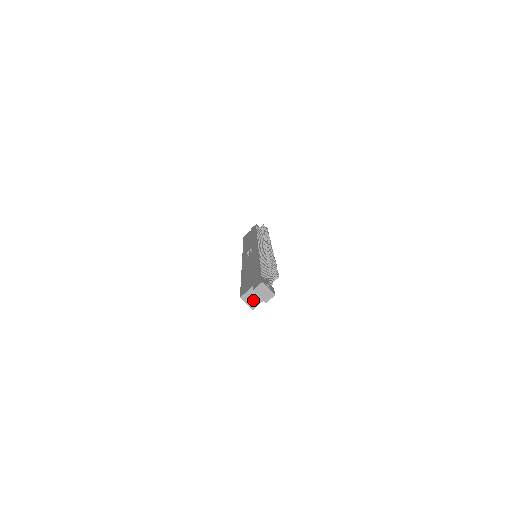
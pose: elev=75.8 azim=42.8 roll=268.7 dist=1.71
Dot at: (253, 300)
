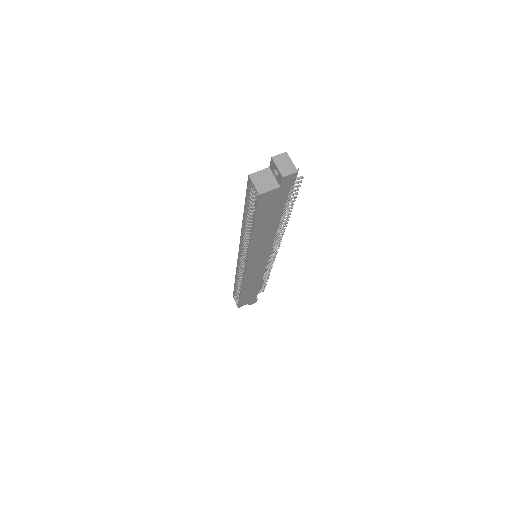
Dot at: (264, 183)
